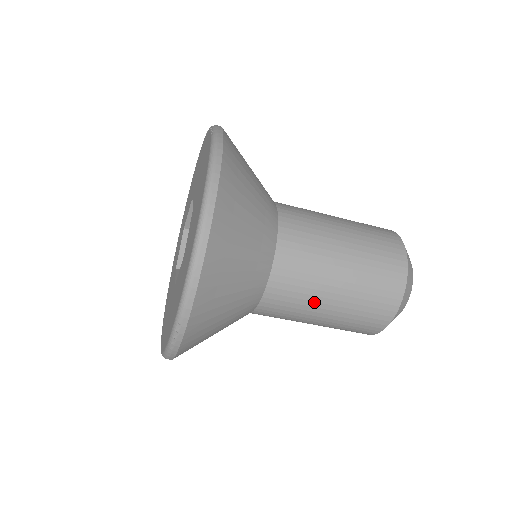
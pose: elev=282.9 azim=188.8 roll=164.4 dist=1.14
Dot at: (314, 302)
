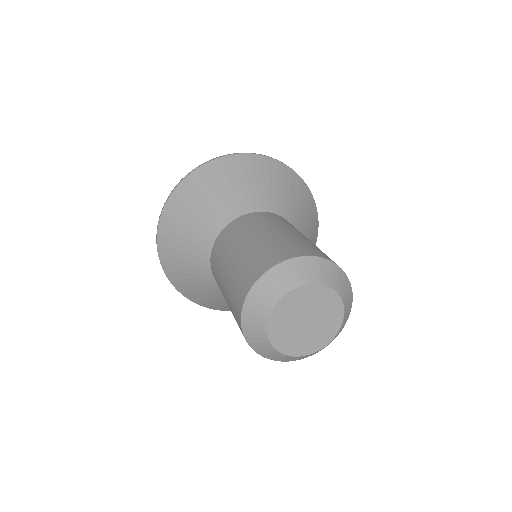
Dot at: (225, 258)
